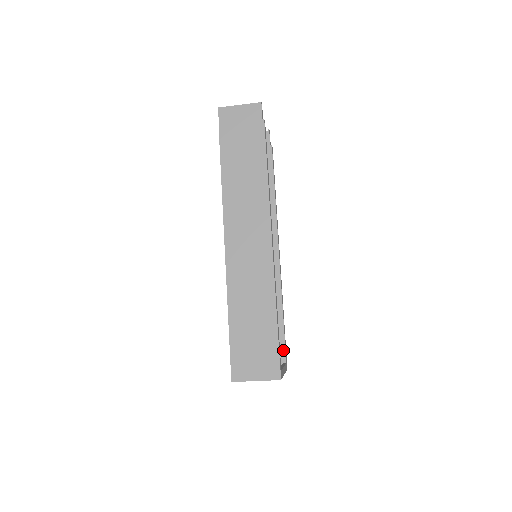
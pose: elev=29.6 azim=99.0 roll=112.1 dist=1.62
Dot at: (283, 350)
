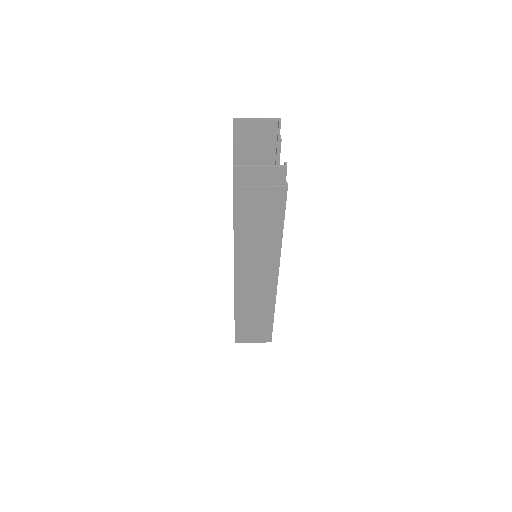
Dot at: occluded
